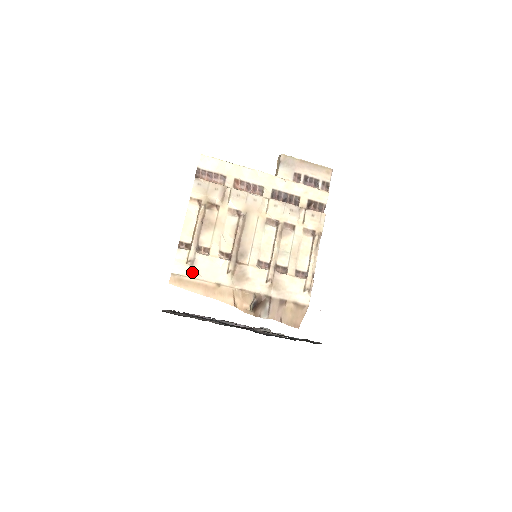
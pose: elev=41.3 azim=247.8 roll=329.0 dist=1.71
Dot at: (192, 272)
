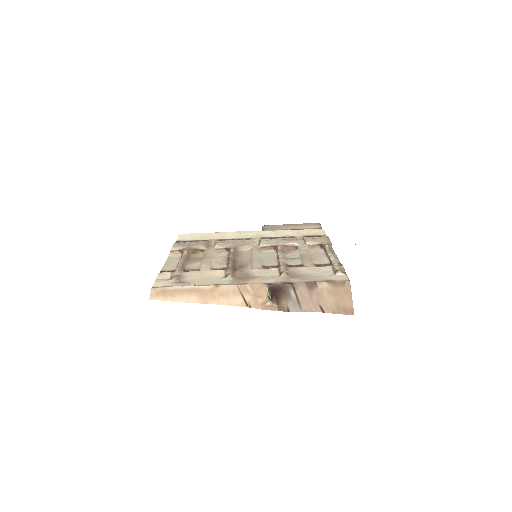
Dot at: (179, 283)
